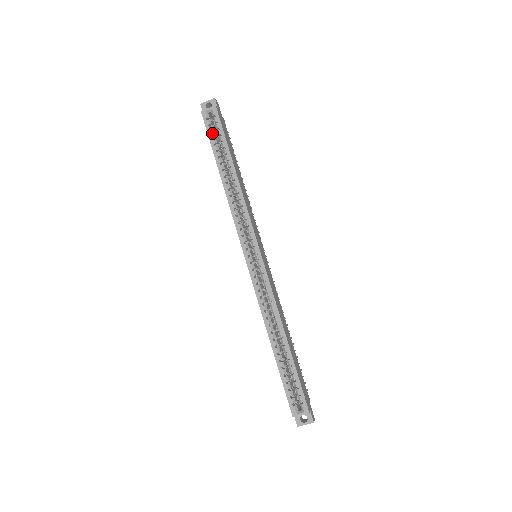
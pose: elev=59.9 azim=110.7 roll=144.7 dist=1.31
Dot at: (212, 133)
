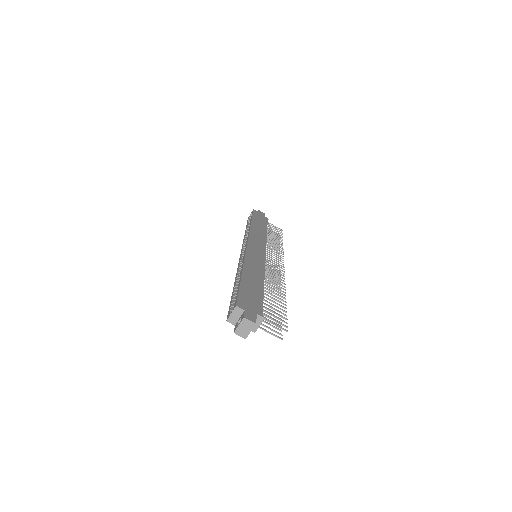
Dot at: (249, 221)
